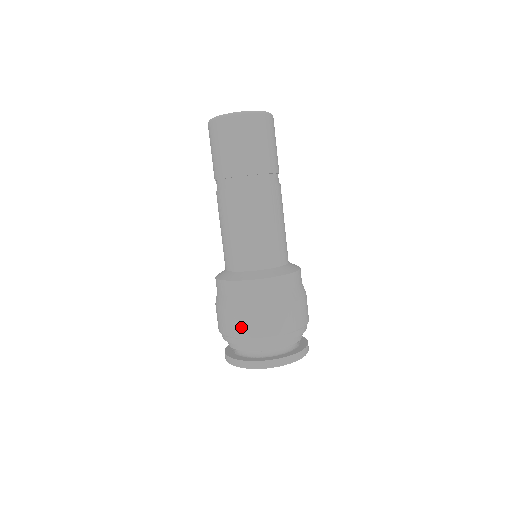
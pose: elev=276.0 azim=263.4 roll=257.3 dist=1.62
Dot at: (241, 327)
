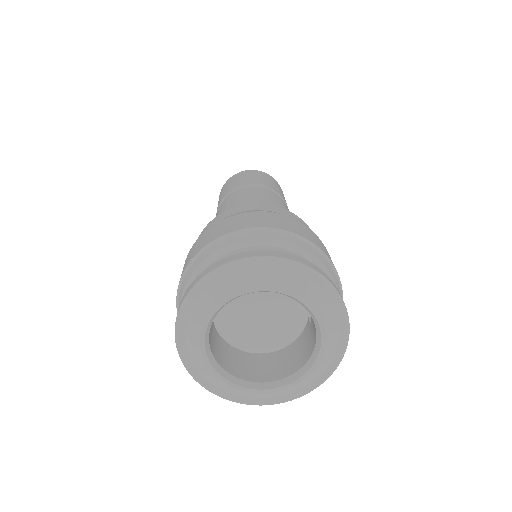
Dot at: (219, 230)
